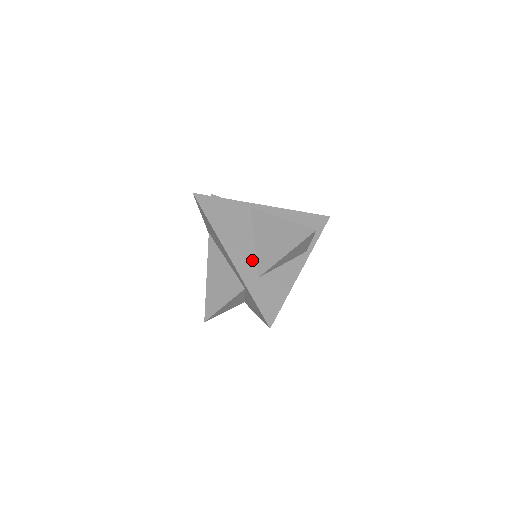
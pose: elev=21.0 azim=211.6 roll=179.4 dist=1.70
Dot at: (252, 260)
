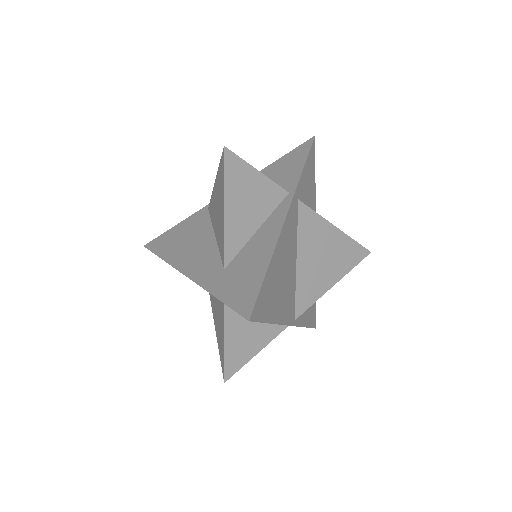
Dot at: (213, 257)
